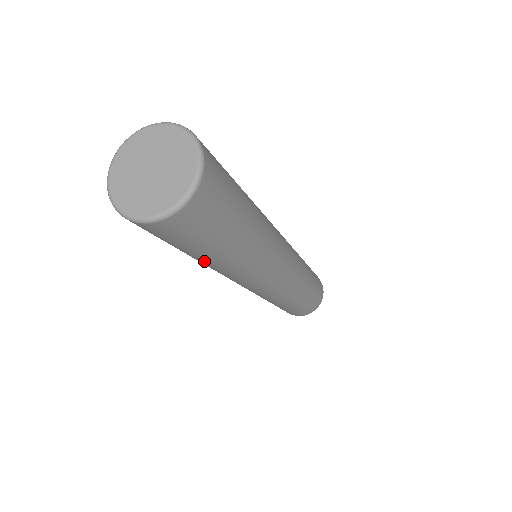
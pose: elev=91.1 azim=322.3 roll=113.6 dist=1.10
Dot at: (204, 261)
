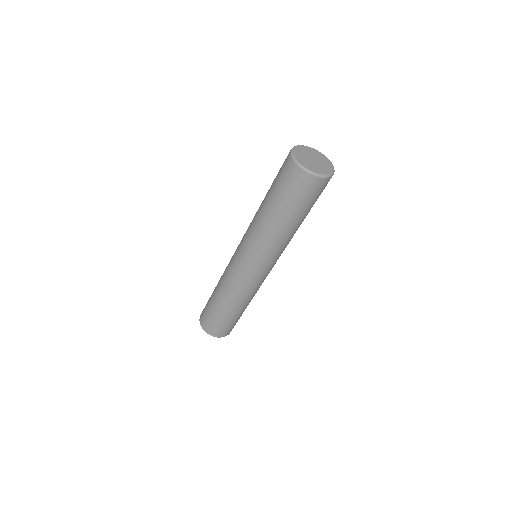
Dot at: (287, 225)
